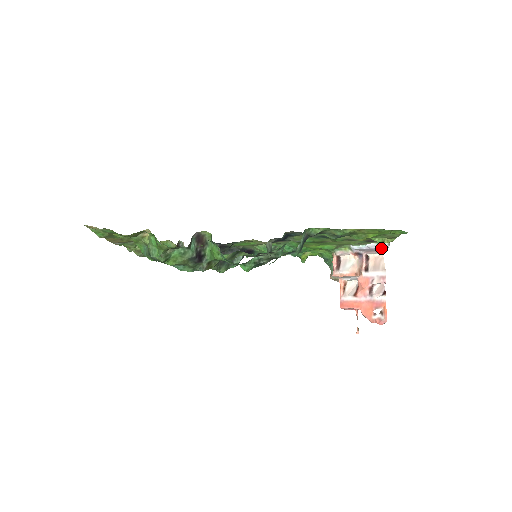
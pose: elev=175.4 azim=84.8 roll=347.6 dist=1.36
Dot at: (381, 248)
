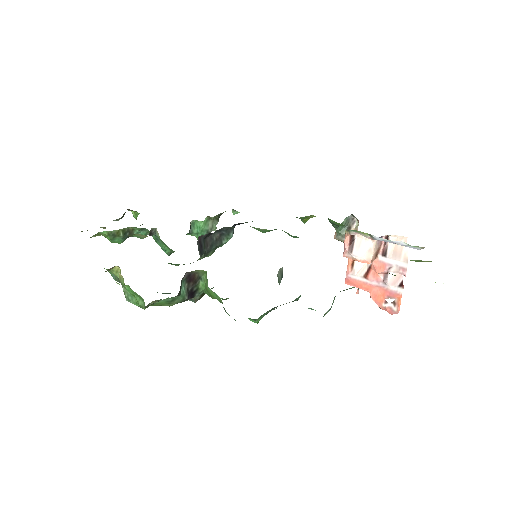
Dot at: occluded
